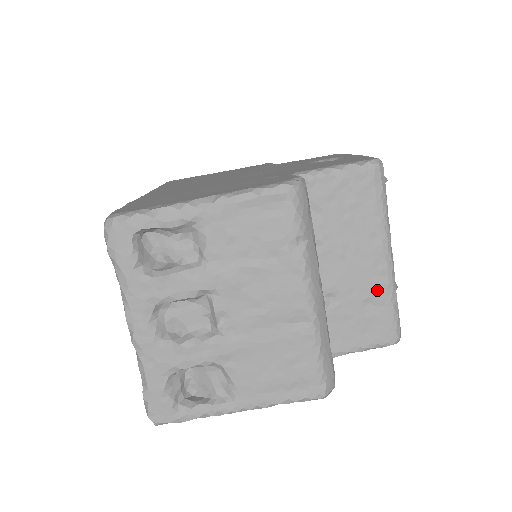
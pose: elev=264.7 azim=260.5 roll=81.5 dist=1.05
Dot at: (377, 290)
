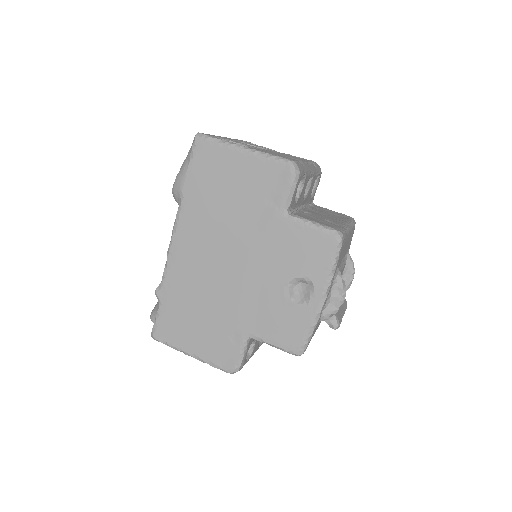
Dot at: (336, 222)
